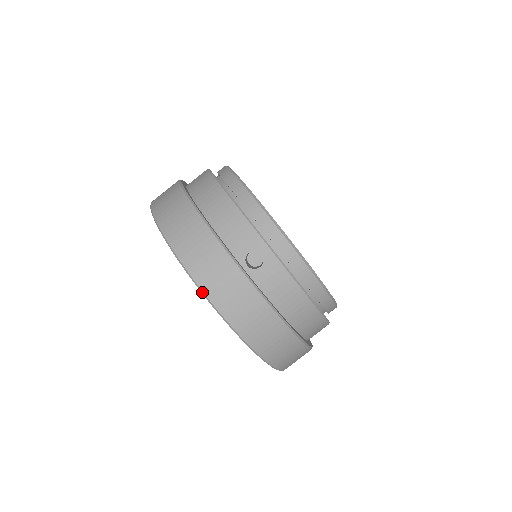
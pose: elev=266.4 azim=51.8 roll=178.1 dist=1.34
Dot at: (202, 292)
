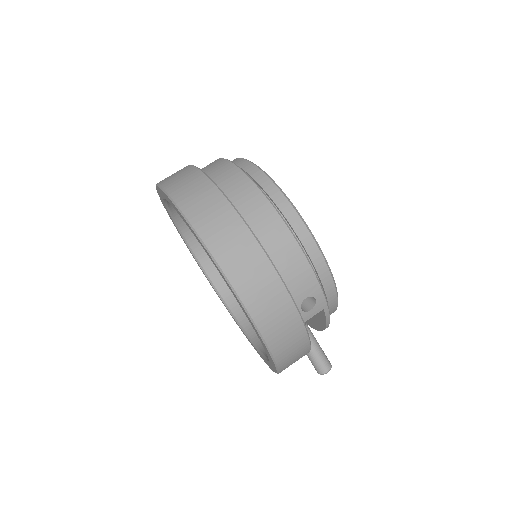
Dot at: occluded
